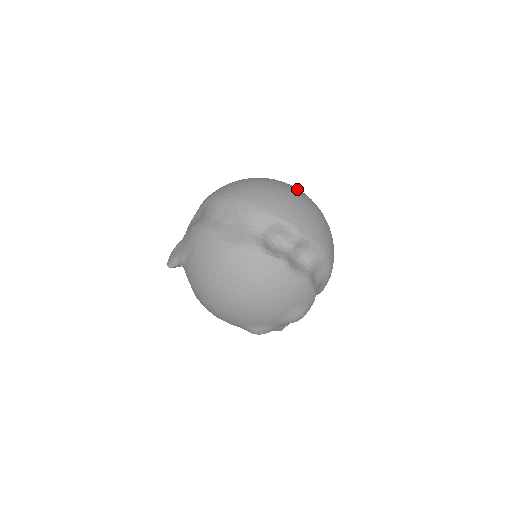
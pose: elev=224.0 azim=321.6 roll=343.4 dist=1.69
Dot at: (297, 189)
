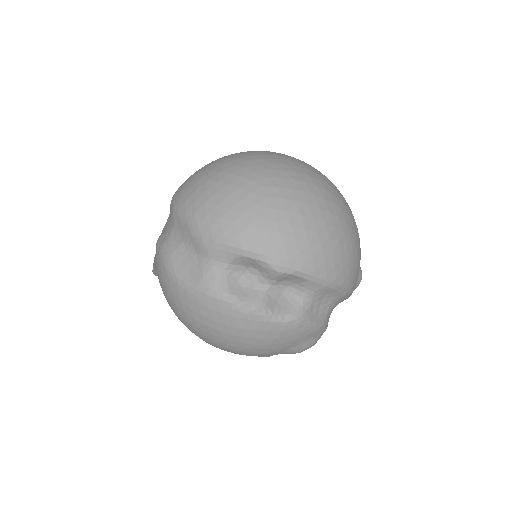
Dot at: (289, 177)
